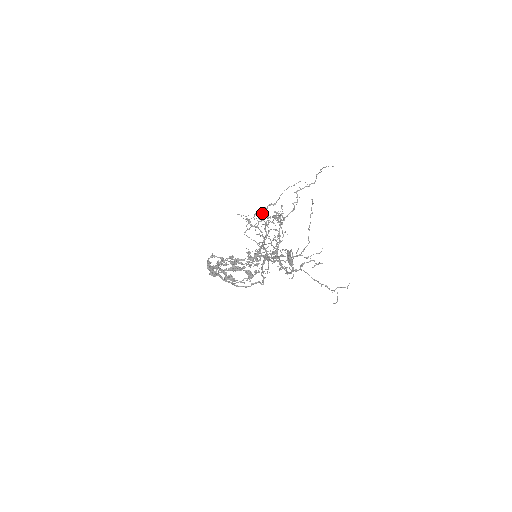
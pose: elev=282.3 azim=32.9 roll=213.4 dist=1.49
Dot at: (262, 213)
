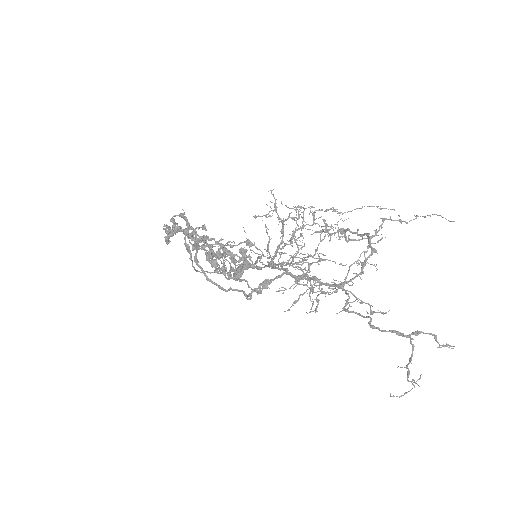
Dot at: (310, 211)
